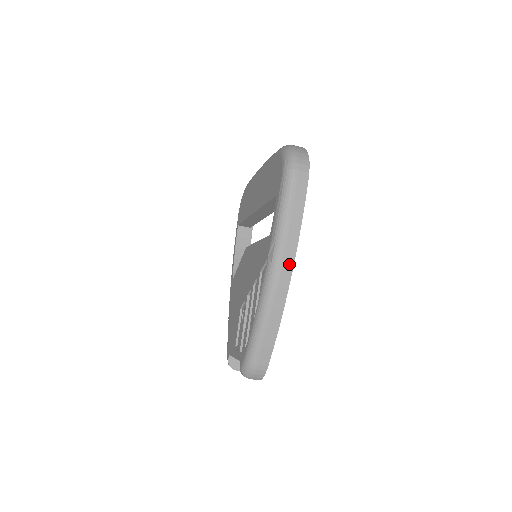
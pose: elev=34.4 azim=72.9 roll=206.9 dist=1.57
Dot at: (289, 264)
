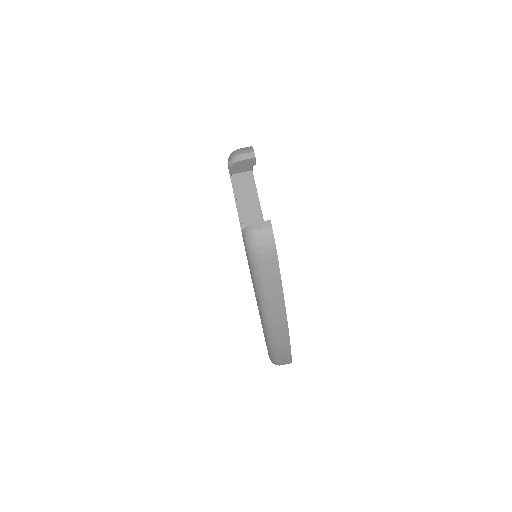
Dot at: occluded
